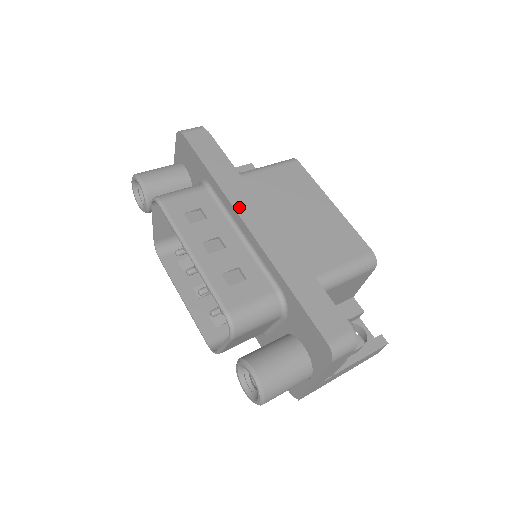
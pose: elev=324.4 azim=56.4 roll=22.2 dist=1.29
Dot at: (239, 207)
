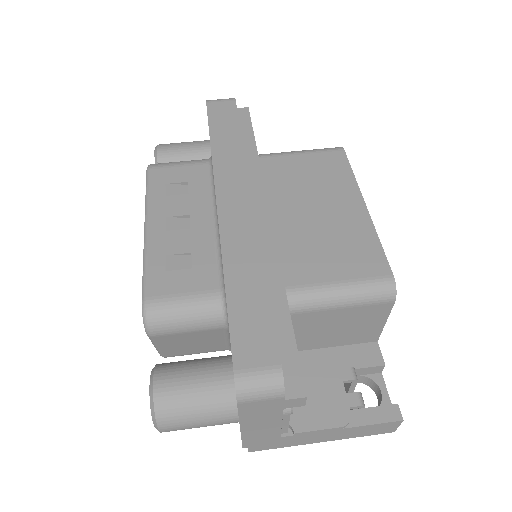
Dot at: (221, 184)
